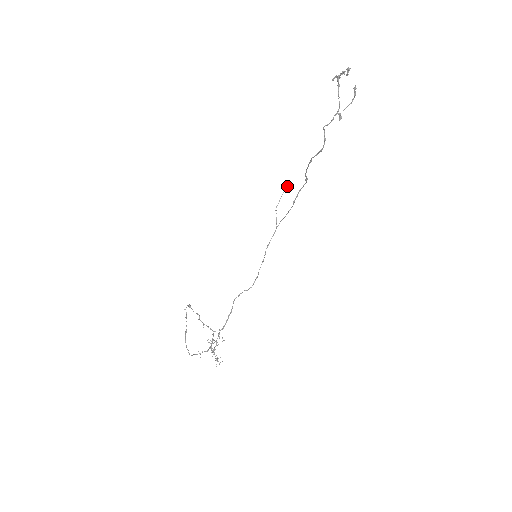
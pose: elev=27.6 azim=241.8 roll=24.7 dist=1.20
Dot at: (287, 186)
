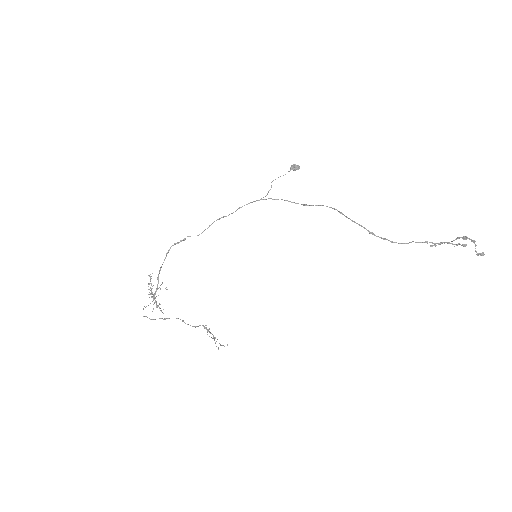
Dot at: (297, 169)
